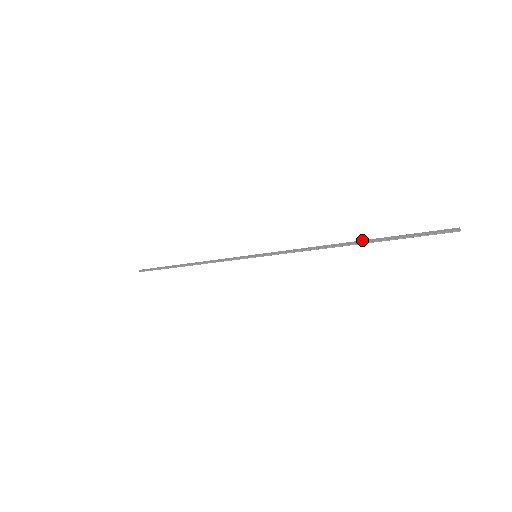
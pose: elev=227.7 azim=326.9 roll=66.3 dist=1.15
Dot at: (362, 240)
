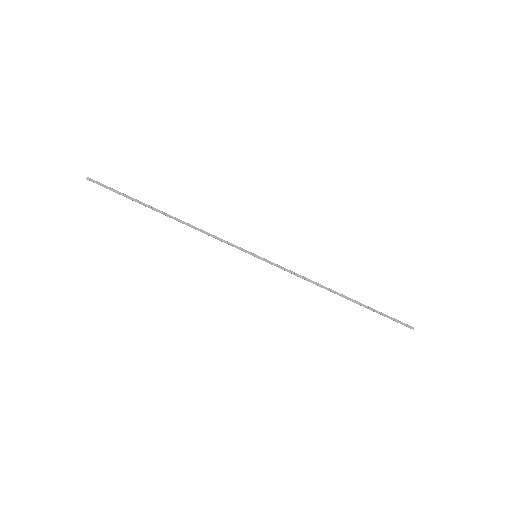
Dot at: occluded
